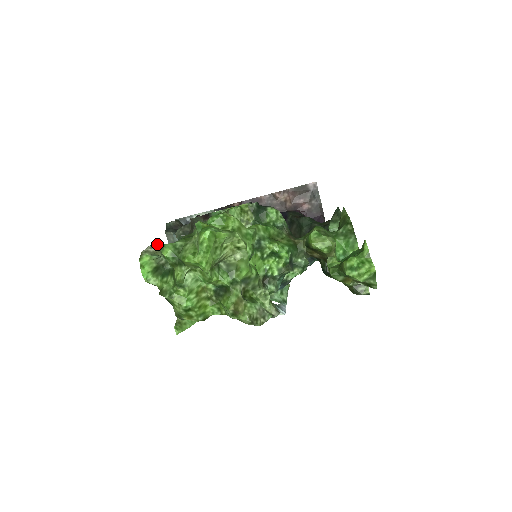
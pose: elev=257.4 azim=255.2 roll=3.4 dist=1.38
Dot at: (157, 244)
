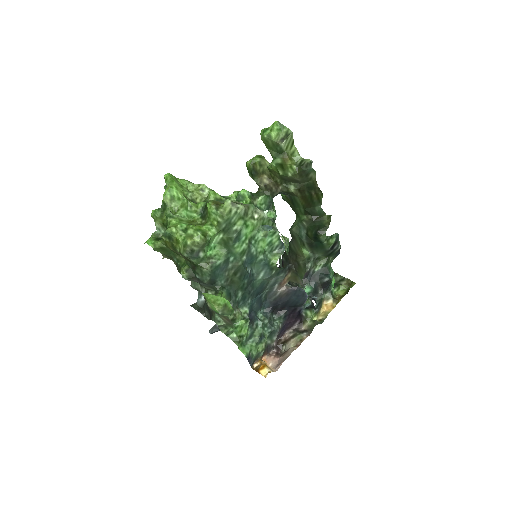
Dot at: (163, 255)
